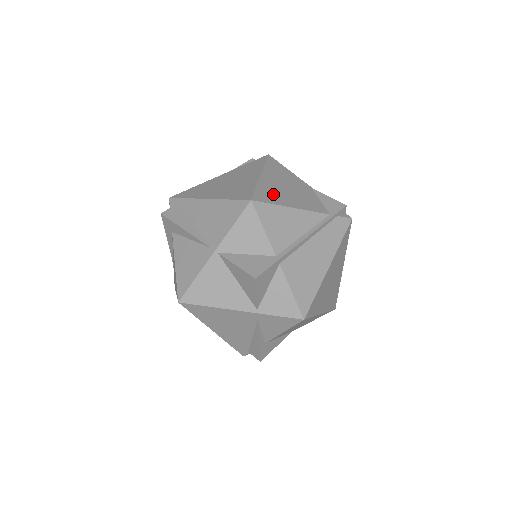
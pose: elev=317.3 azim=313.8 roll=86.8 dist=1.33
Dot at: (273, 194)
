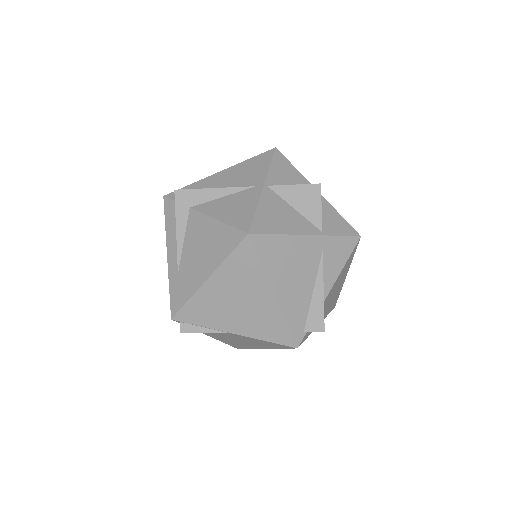
Dot at: occluded
